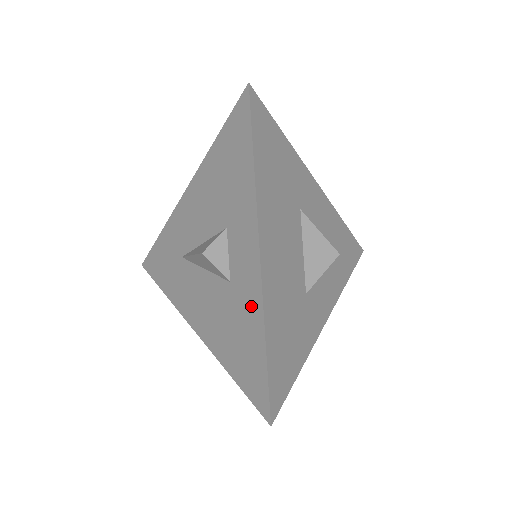
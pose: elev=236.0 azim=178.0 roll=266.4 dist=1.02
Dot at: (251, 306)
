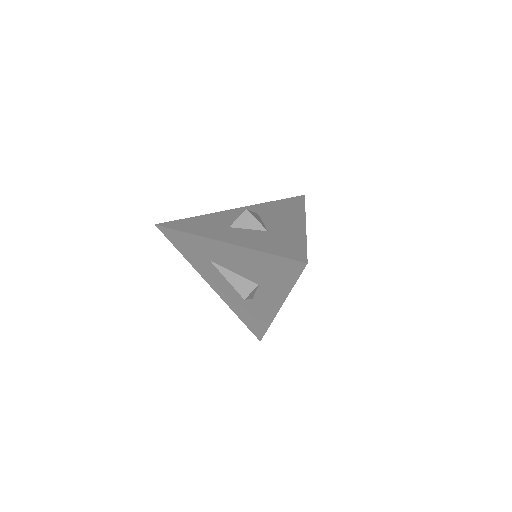
Dot at: (265, 315)
